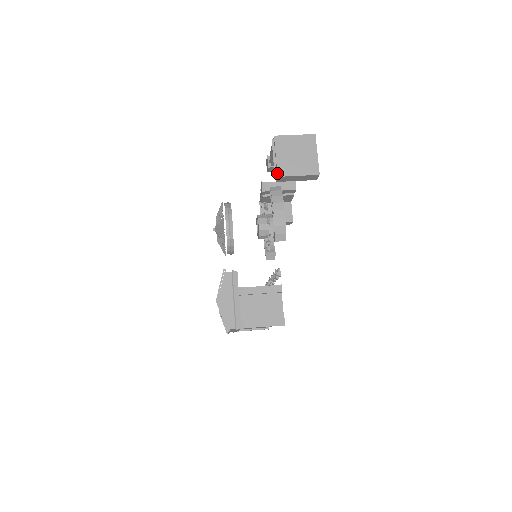
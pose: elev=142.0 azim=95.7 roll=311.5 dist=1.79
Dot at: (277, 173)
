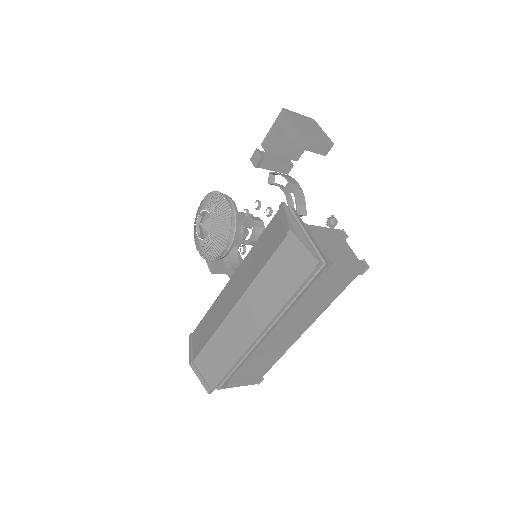
Dot at: (300, 131)
